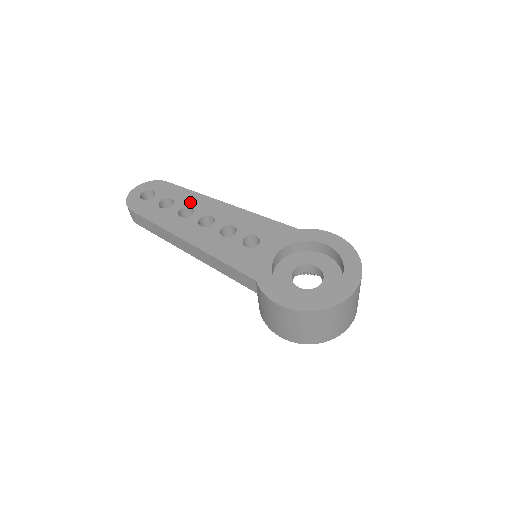
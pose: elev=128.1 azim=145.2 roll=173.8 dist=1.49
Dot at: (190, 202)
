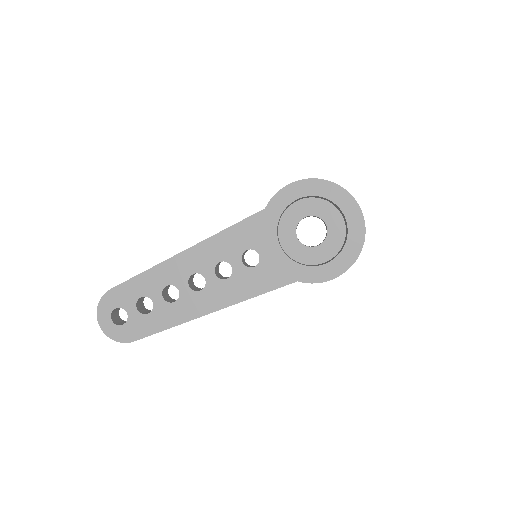
Dot at: (159, 283)
